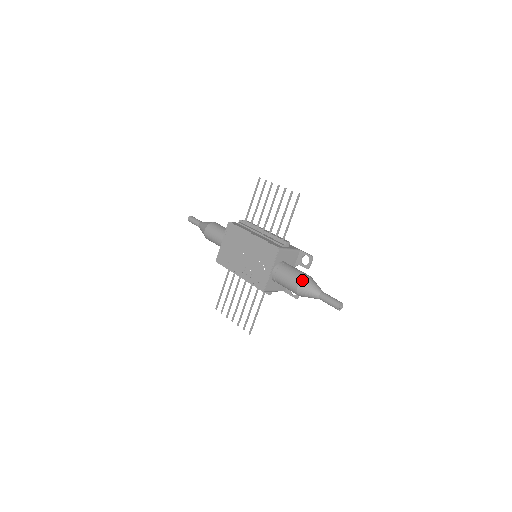
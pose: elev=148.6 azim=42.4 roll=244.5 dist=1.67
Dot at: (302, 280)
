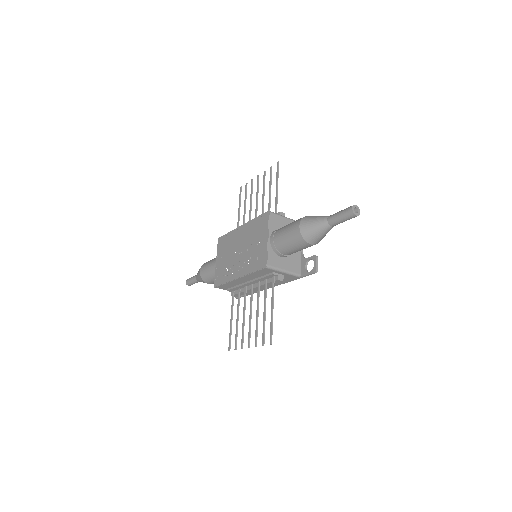
Dot at: (302, 218)
